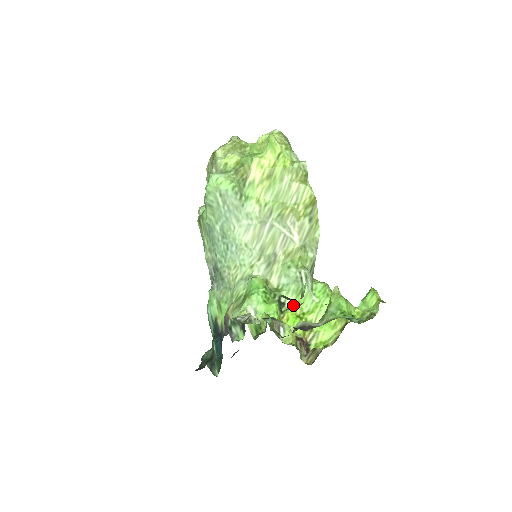
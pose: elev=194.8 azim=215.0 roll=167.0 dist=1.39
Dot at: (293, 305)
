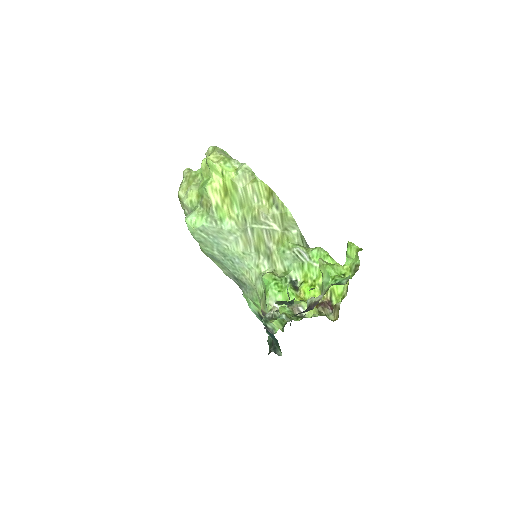
Dot at: (303, 278)
